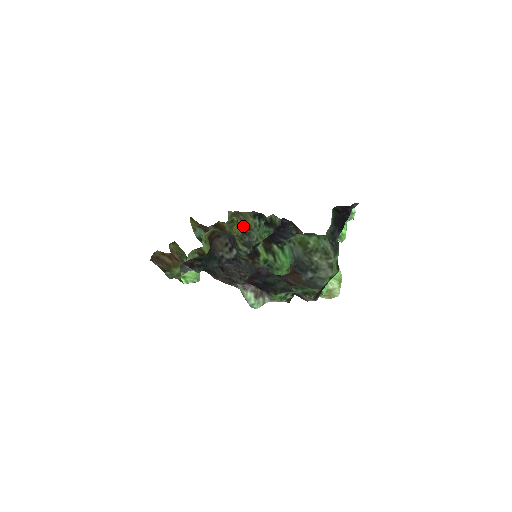
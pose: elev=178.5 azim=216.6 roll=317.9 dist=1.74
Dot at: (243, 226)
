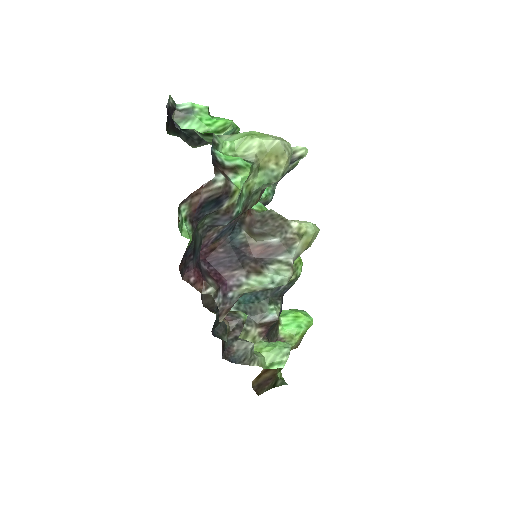
Dot at: occluded
